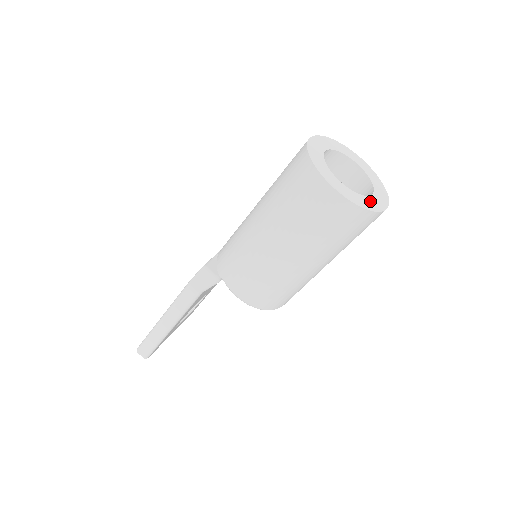
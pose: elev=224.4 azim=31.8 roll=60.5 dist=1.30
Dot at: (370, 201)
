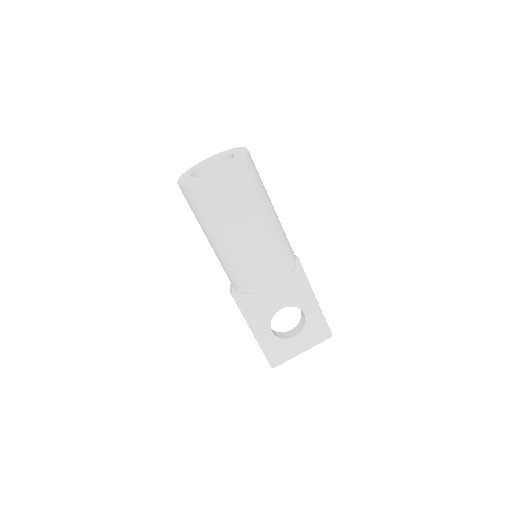
Dot at: (203, 177)
